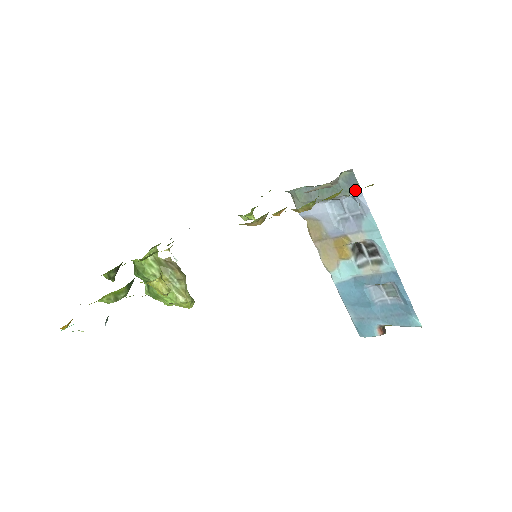
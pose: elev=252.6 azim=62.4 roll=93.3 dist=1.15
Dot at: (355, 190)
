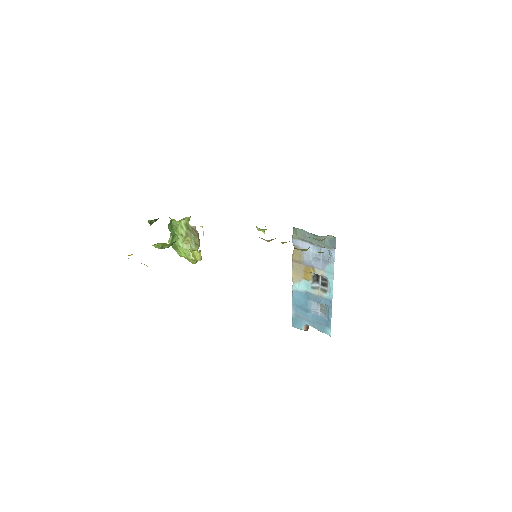
Dot at: (332, 248)
